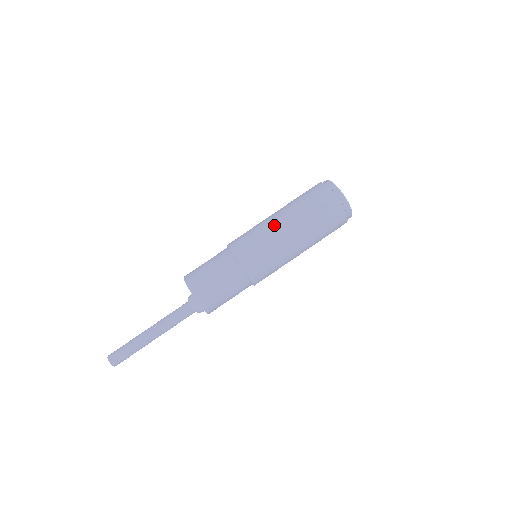
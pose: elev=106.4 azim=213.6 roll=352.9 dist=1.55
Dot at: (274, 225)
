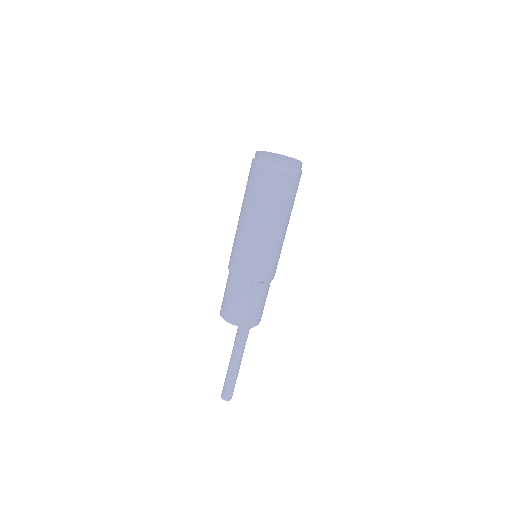
Dot at: (252, 232)
